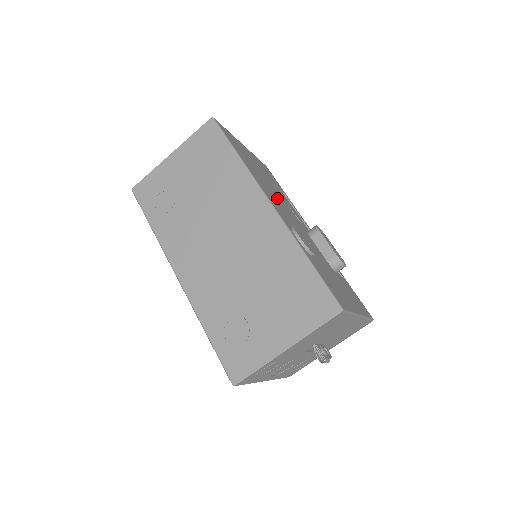
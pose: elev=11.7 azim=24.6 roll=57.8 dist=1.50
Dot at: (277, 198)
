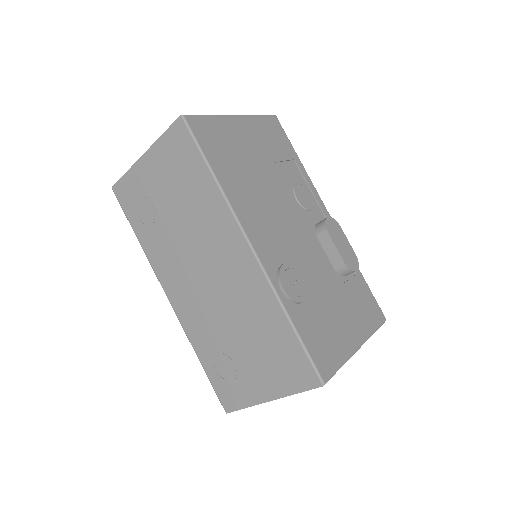
Dot at: (271, 207)
